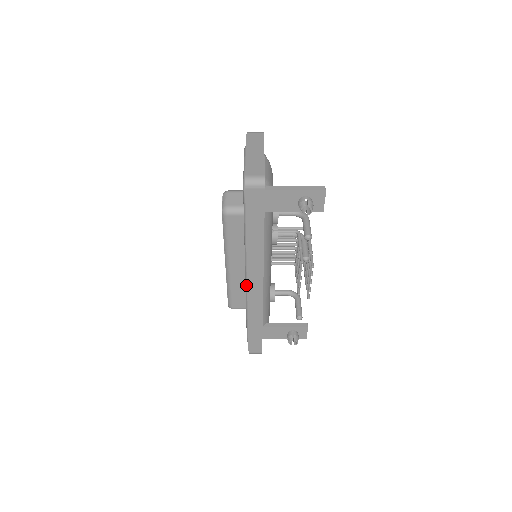
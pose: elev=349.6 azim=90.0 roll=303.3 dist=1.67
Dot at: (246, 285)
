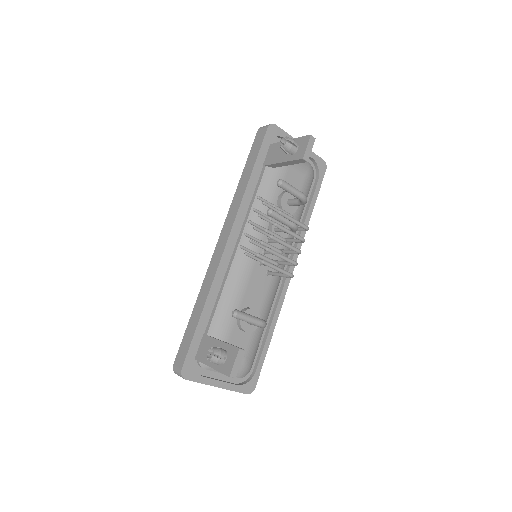
Dot at: occluded
